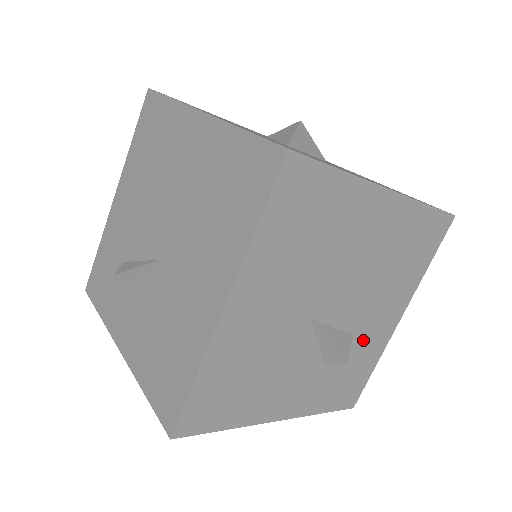
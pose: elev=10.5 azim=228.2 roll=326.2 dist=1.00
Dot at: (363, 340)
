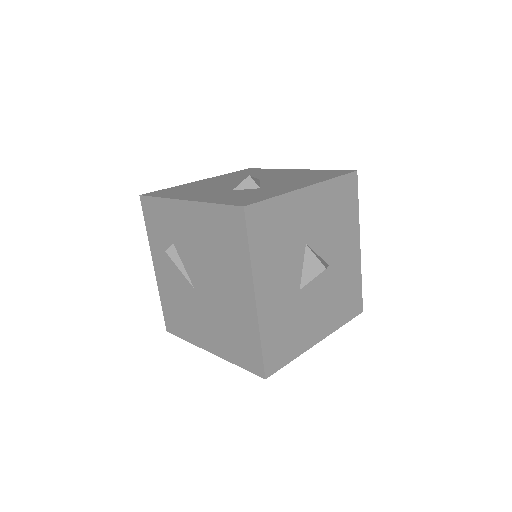
Dot at: occluded
